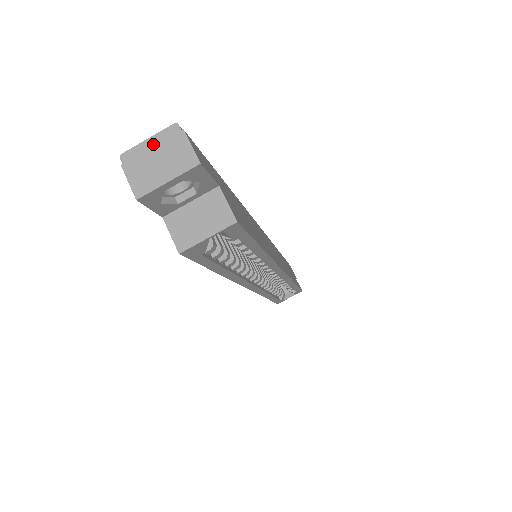
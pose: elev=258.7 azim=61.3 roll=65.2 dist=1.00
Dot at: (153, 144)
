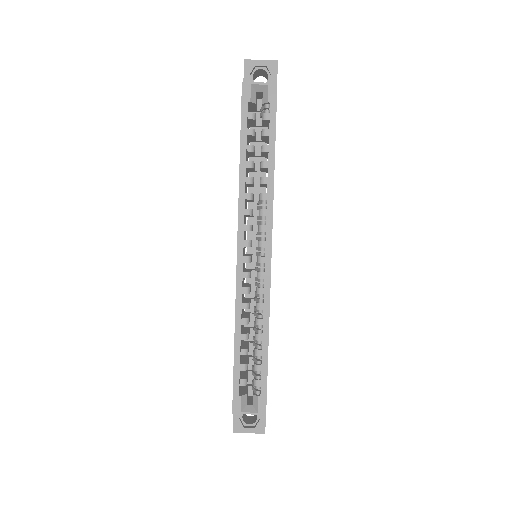
Dot at: occluded
